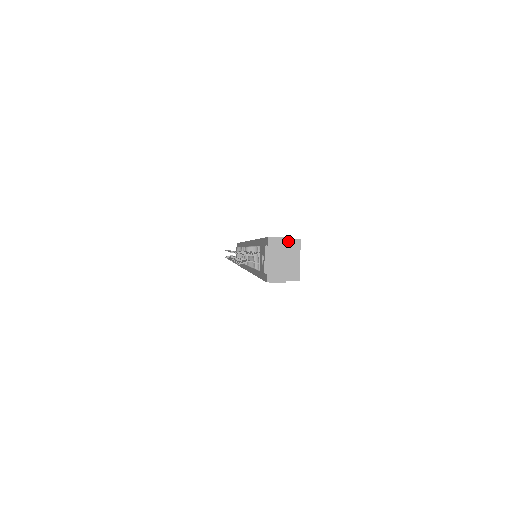
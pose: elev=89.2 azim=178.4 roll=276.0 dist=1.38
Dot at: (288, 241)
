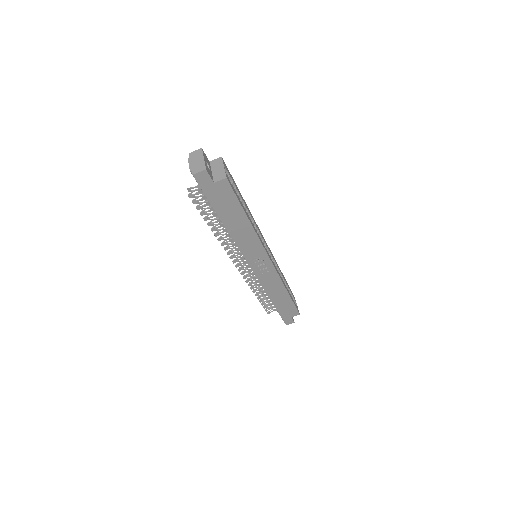
Dot at: (213, 161)
